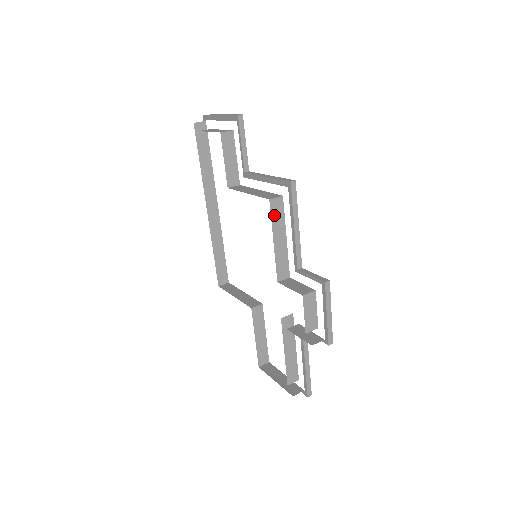
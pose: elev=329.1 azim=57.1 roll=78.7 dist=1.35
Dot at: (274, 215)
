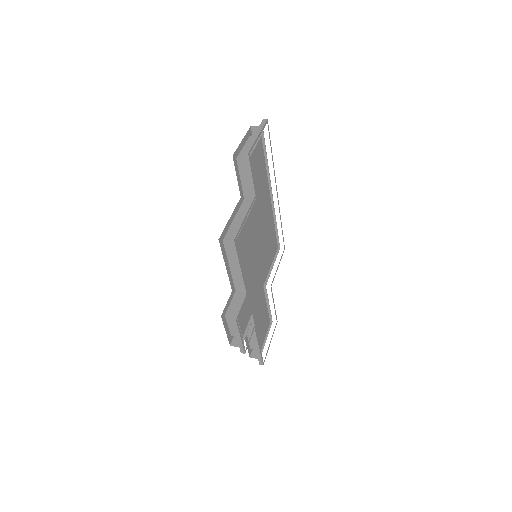
Dot at: (228, 251)
